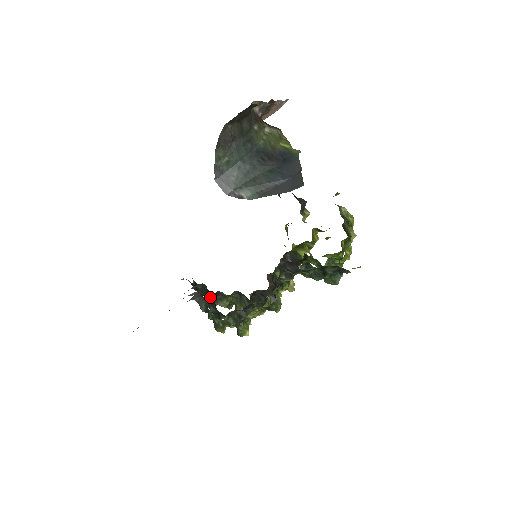
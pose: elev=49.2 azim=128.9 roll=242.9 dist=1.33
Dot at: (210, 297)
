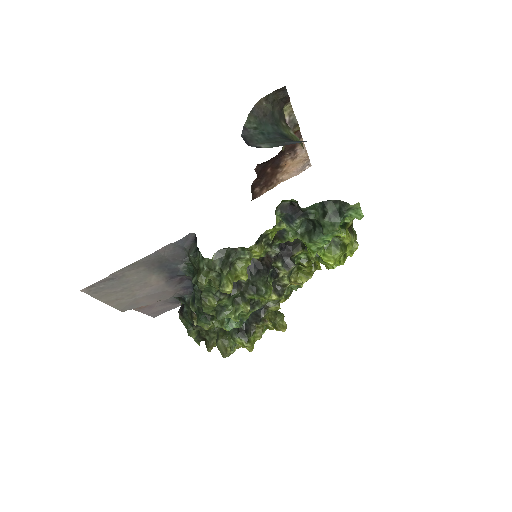
Dot at: occluded
